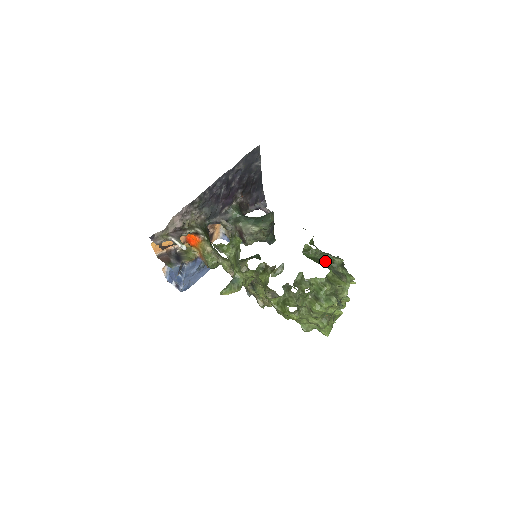
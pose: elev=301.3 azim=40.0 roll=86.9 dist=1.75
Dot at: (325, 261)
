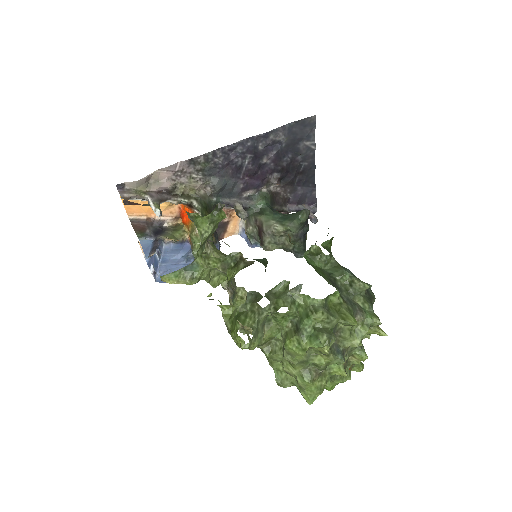
Dot at: (338, 279)
